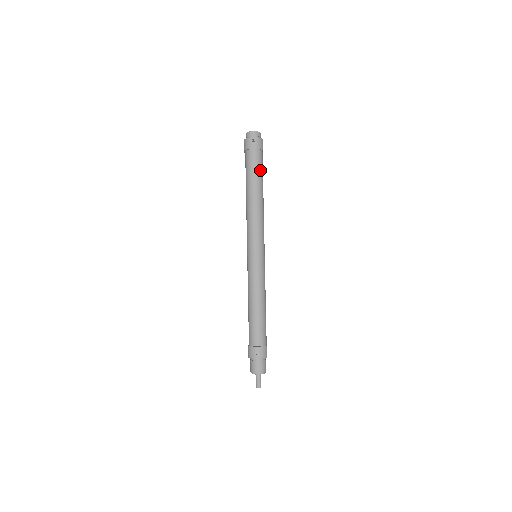
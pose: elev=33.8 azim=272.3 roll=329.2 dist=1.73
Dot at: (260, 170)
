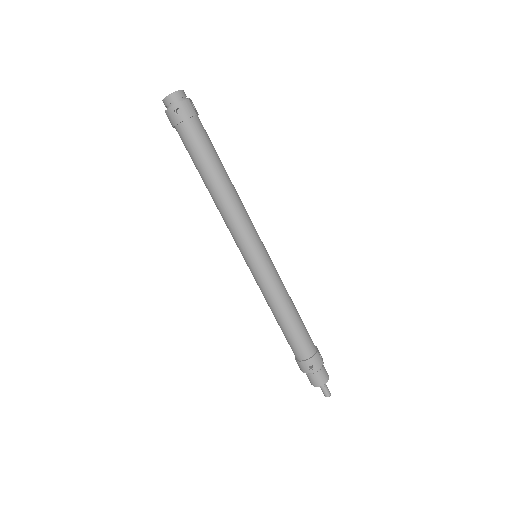
Dot at: (207, 145)
